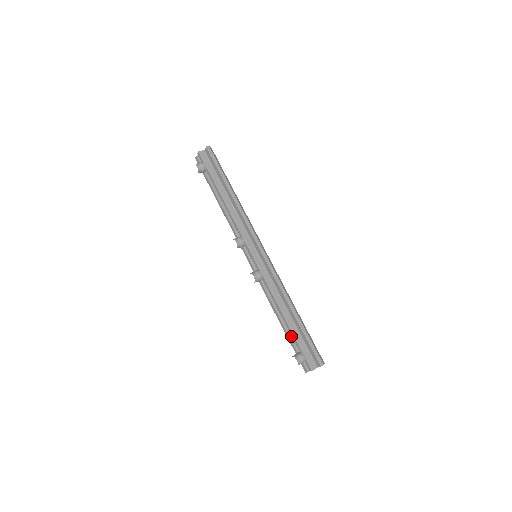
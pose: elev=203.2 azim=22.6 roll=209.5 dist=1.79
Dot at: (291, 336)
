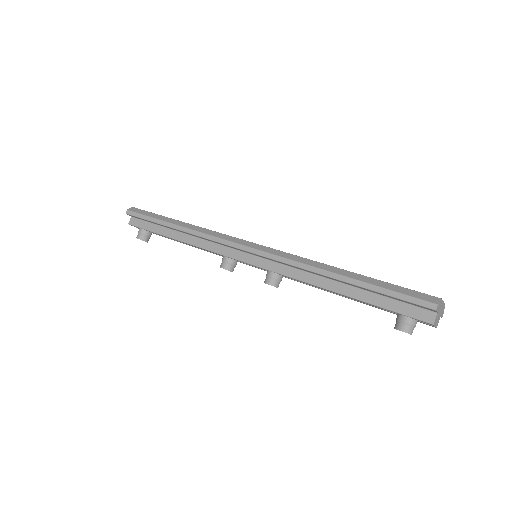
Dot at: occluded
